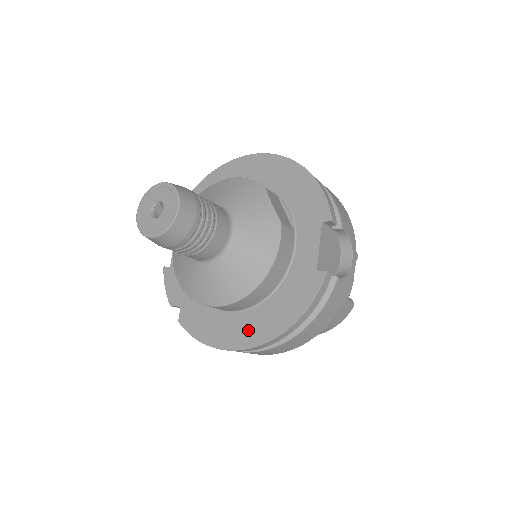
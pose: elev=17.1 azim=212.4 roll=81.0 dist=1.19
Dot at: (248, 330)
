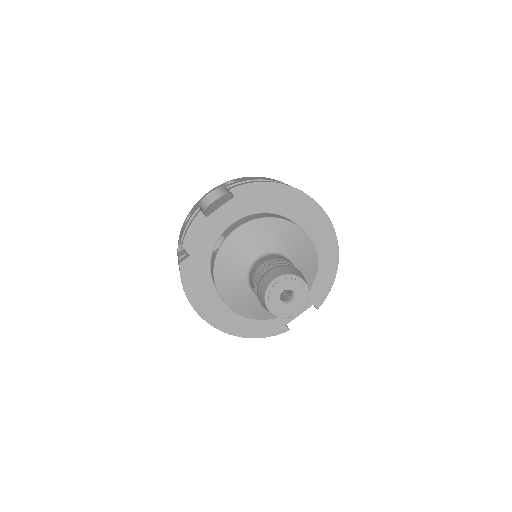
Dot at: (222, 317)
